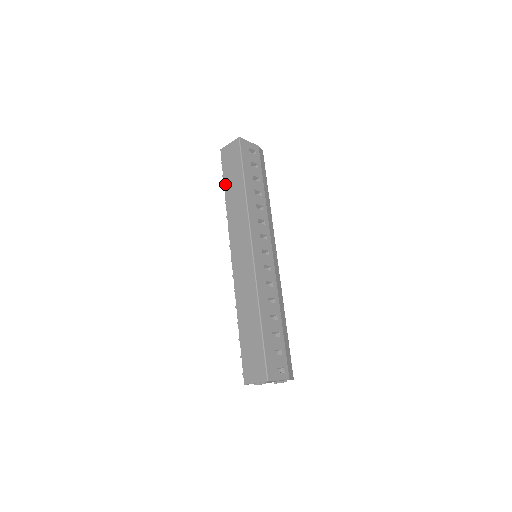
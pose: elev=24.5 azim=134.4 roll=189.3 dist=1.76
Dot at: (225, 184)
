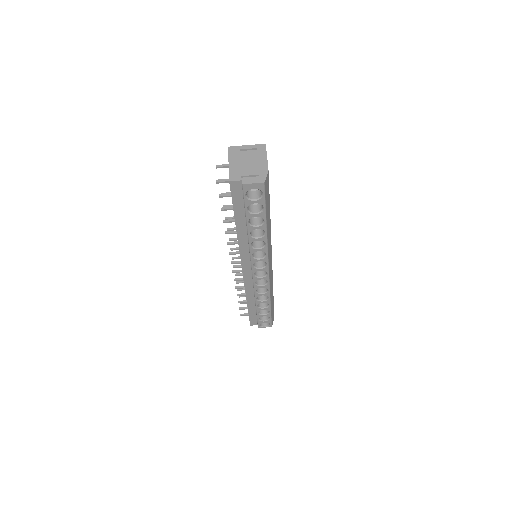
Dot at: occluded
